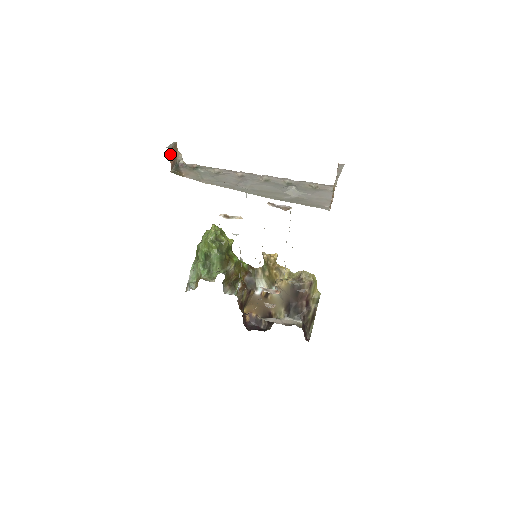
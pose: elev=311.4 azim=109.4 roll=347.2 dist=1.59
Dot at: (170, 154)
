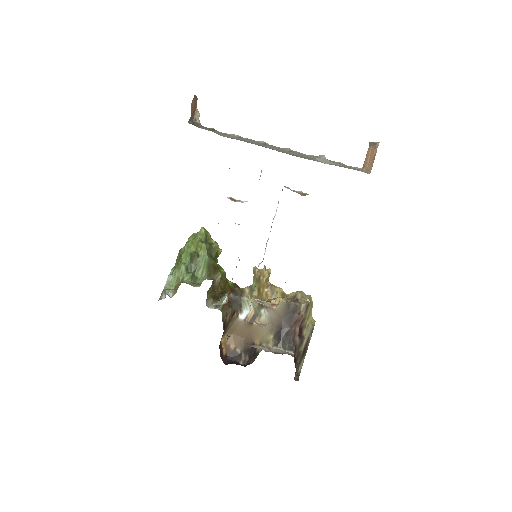
Dot at: (192, 101)
